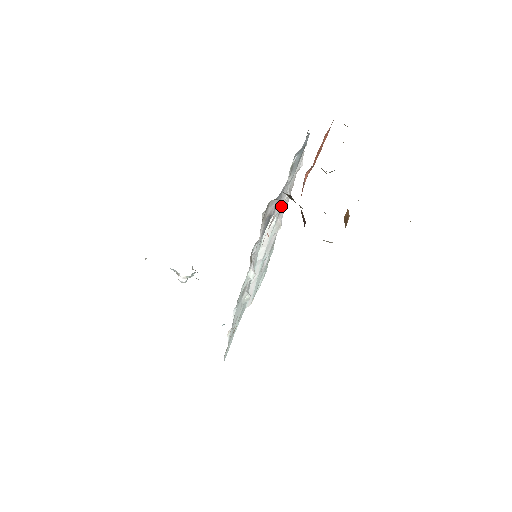
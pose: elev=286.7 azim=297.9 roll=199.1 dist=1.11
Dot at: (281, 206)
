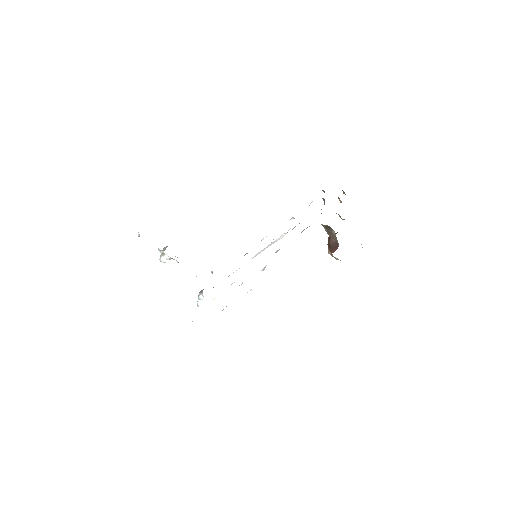
Dot at: occluded
